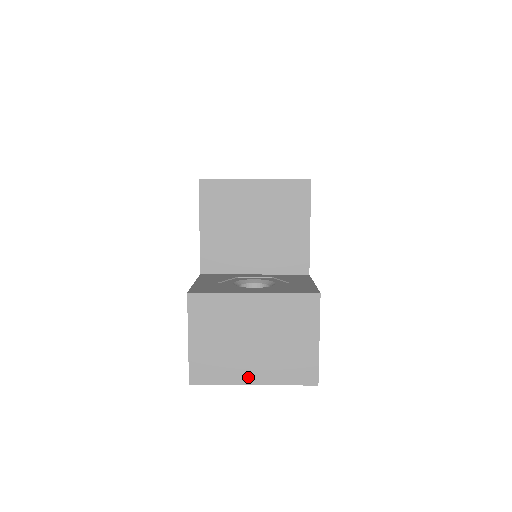
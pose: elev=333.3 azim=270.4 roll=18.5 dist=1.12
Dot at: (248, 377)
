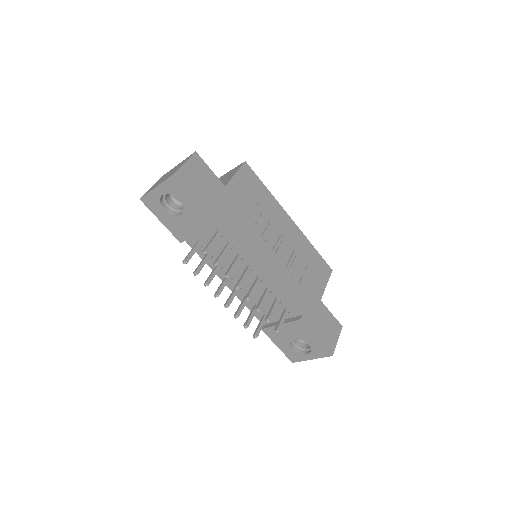
Dot at: (156, 186)
